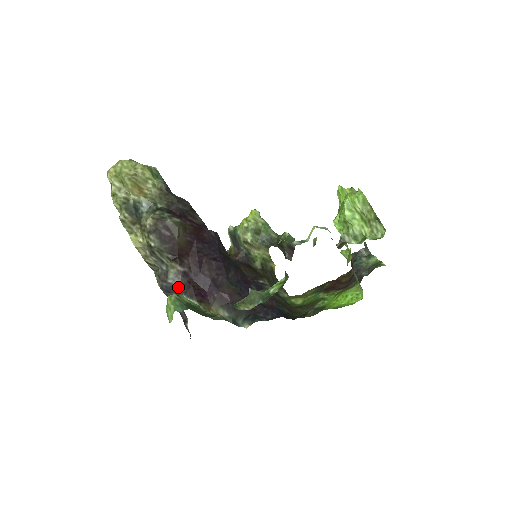
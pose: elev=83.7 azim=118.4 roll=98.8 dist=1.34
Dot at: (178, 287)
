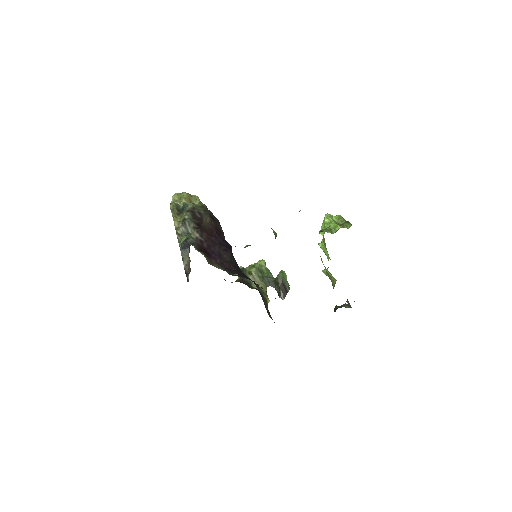
Dot at: (193, 244)
